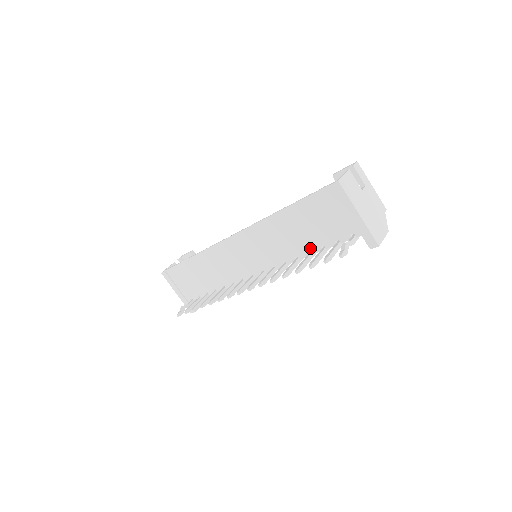
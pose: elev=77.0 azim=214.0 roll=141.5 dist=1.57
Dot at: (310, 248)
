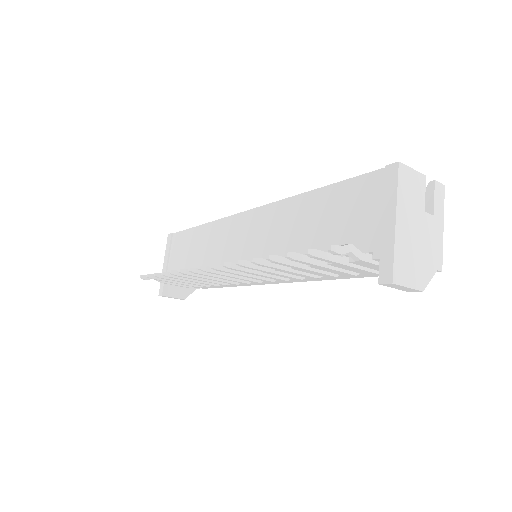
Dot at: occluded
